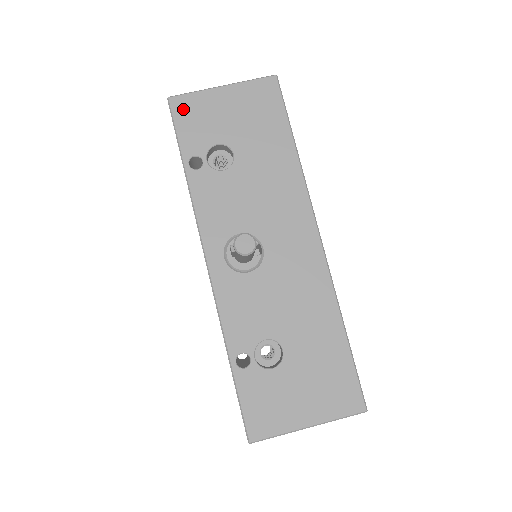
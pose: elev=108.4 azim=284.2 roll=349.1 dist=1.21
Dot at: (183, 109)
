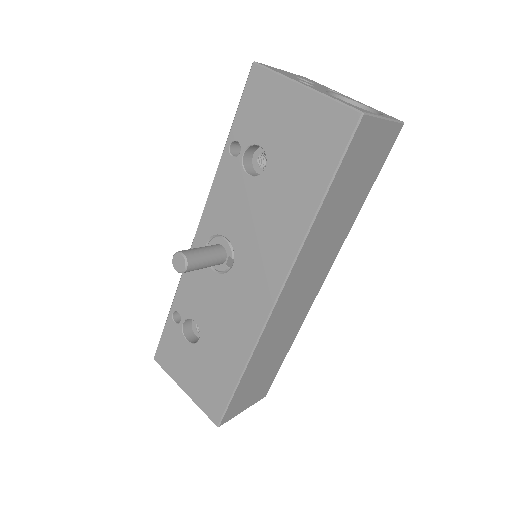
Dot at: (257, 85)
